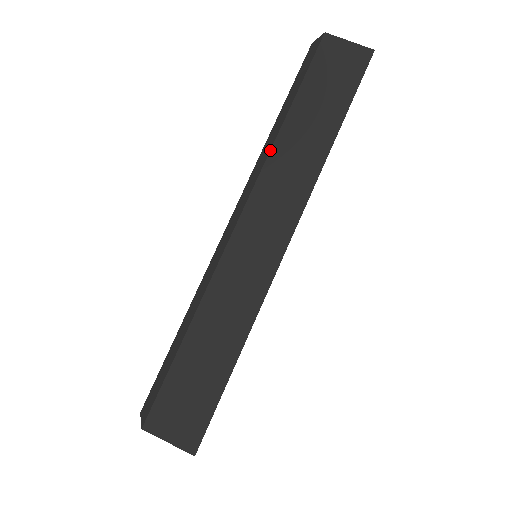
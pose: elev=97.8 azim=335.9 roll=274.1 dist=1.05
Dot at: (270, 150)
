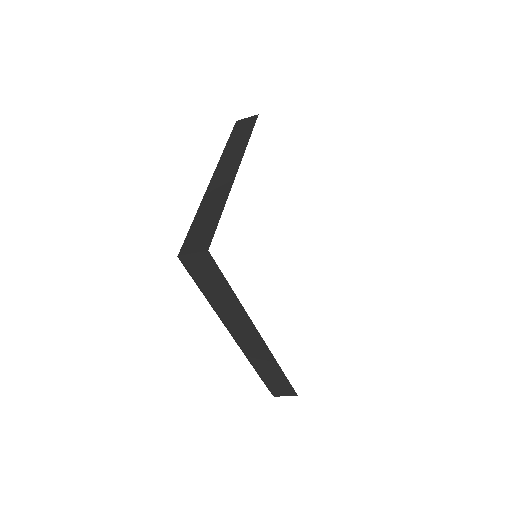
Dot at: (221, 155)
